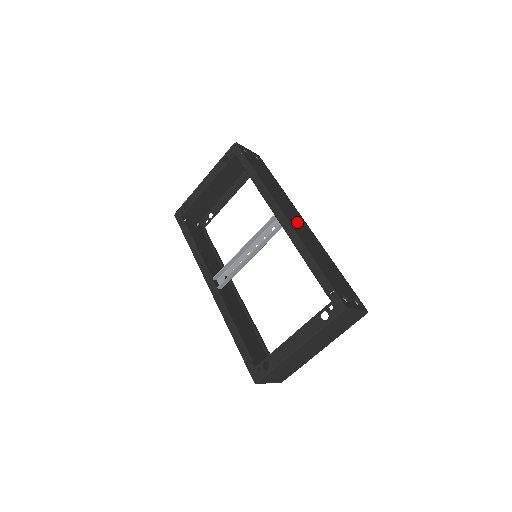
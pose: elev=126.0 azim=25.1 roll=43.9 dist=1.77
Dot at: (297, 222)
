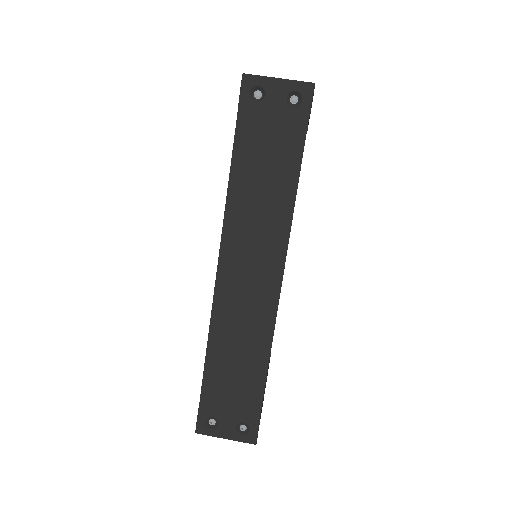
Dot at: (245, 284)
